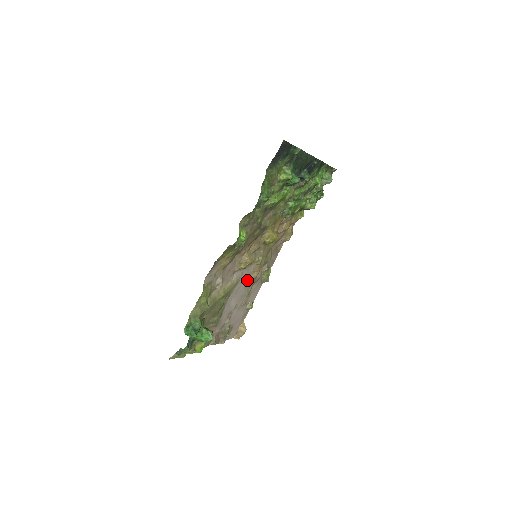
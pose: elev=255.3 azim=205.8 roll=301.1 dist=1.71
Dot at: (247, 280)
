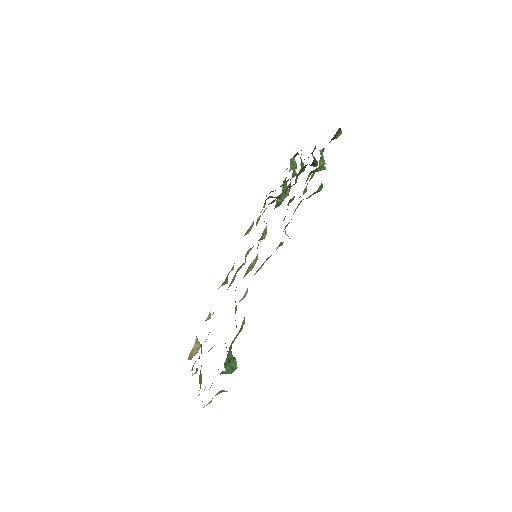
Dot at: occluded
